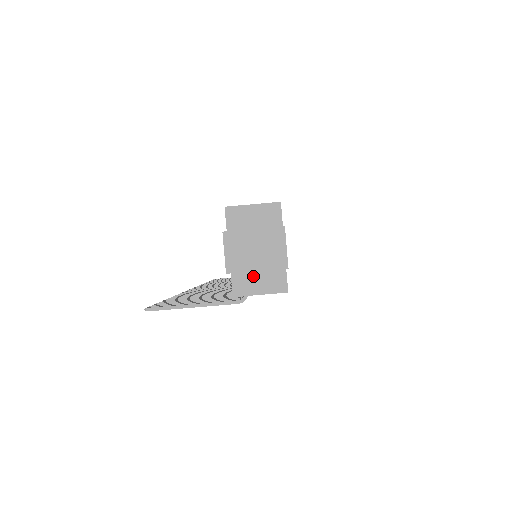
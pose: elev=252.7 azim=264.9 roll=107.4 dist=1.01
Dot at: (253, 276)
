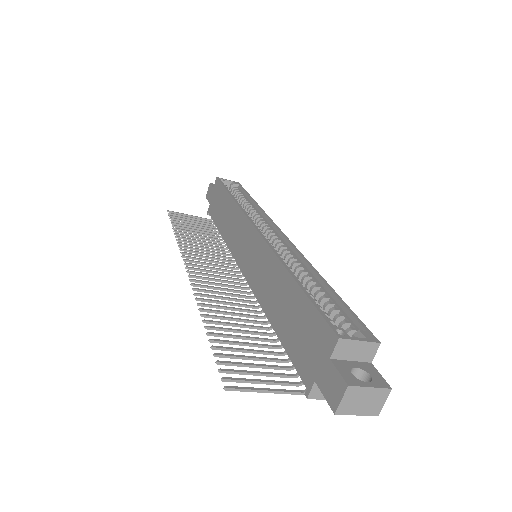
Dot at: occluded
